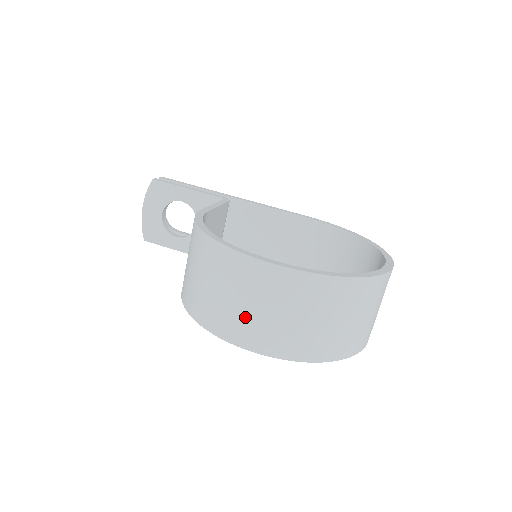
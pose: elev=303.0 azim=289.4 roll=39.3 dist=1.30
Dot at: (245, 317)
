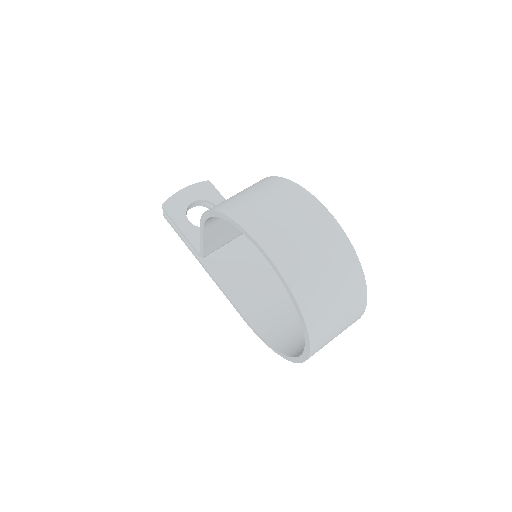
Dot at: (276, 223)
